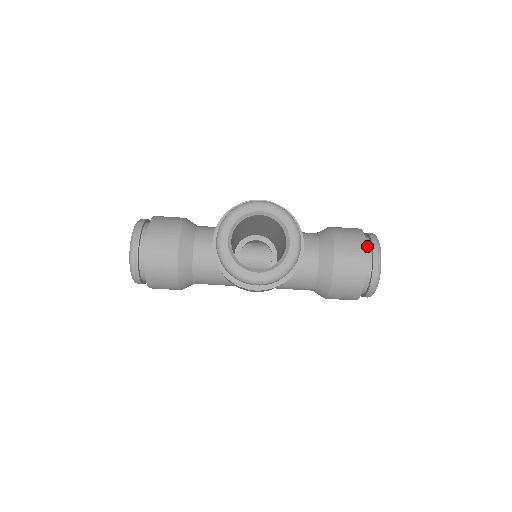
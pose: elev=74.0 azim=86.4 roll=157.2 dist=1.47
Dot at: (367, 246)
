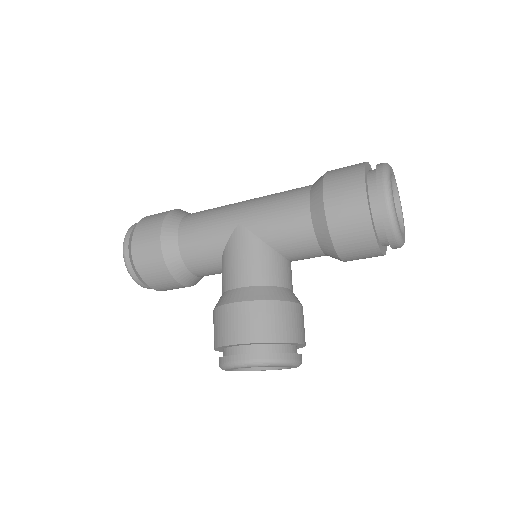
Dot at: (380, 233)
